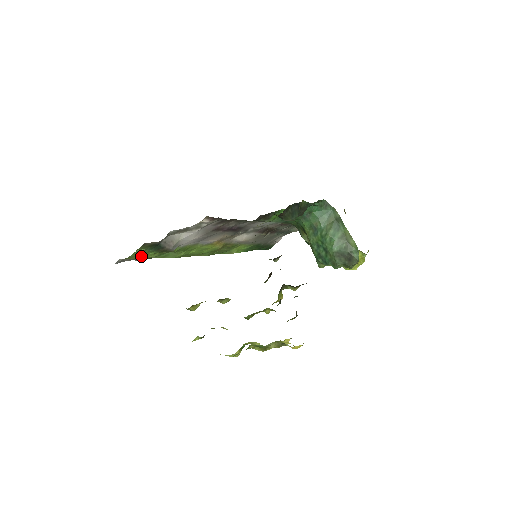
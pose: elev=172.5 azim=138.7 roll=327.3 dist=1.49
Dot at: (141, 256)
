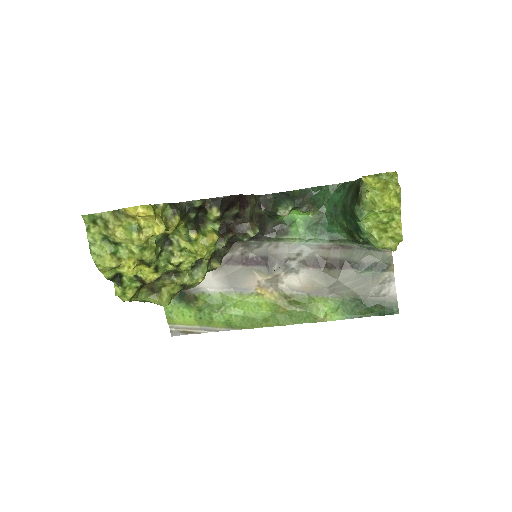
Dot at: (183, 317)
